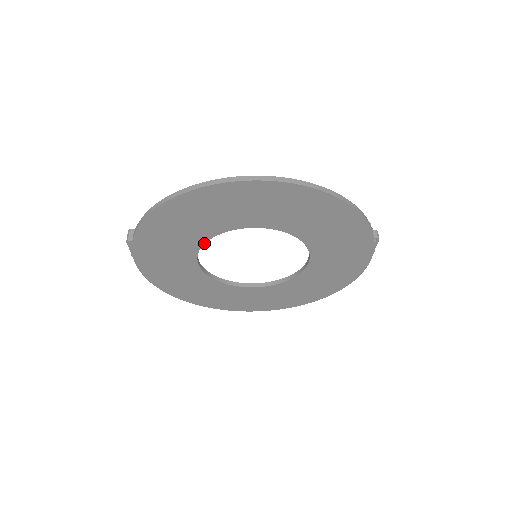
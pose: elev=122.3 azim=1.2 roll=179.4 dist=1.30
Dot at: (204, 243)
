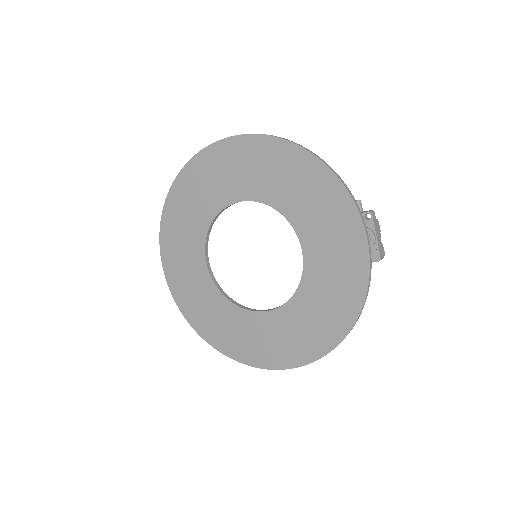
Dot at: (207, 233)
